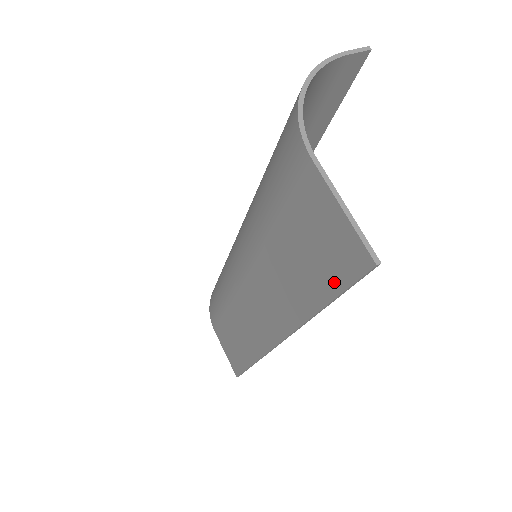
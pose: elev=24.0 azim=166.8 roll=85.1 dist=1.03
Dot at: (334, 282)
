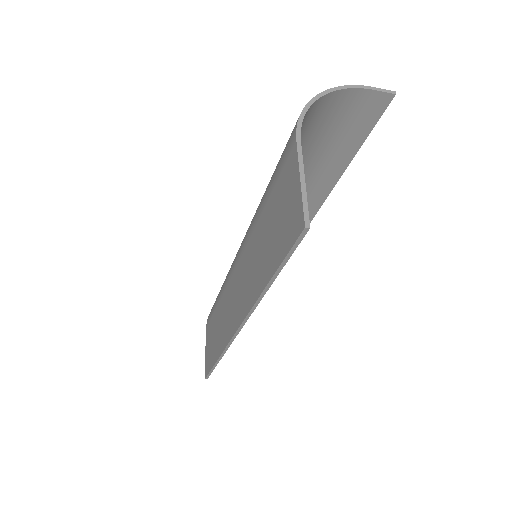
Dot at: (280, 252)
